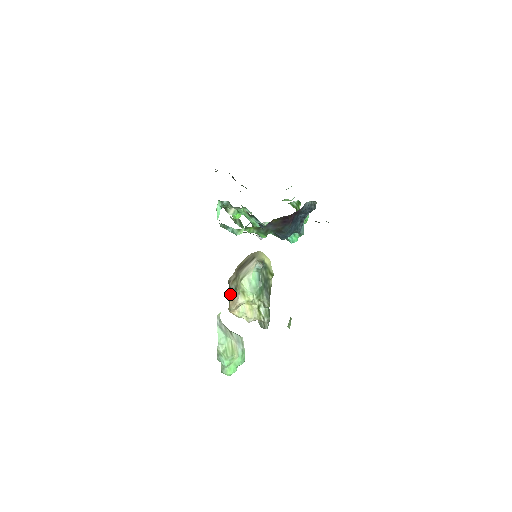
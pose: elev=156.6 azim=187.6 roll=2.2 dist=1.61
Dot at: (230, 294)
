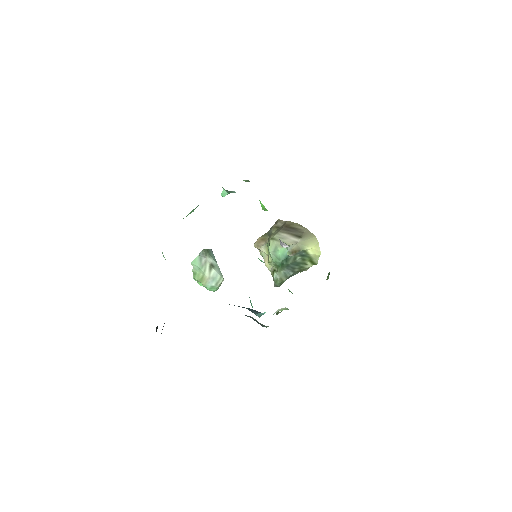
Dot at: (268, 231)
